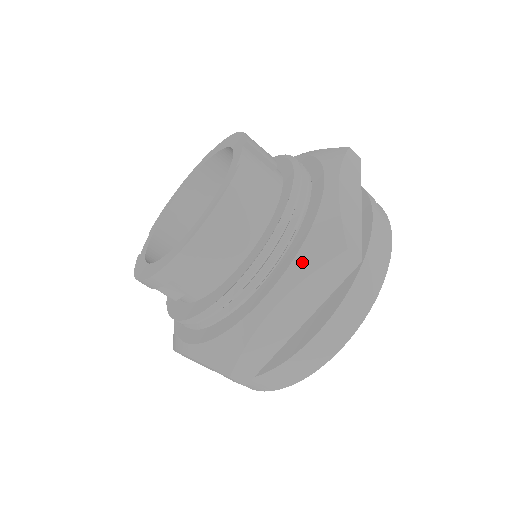
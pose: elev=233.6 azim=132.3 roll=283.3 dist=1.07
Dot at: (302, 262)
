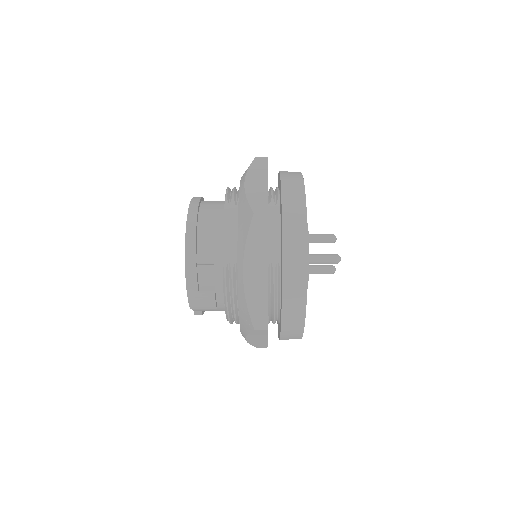
Dot at: occluded
